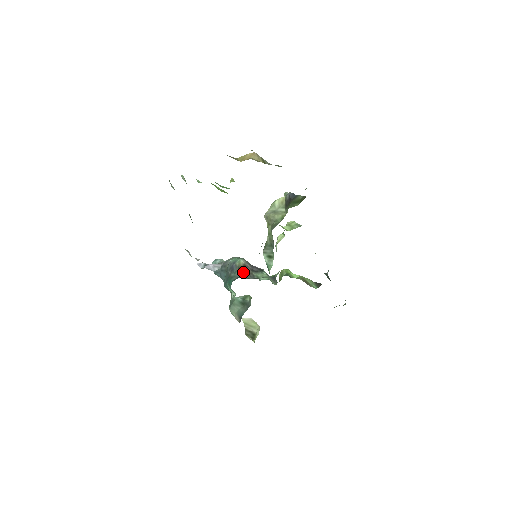
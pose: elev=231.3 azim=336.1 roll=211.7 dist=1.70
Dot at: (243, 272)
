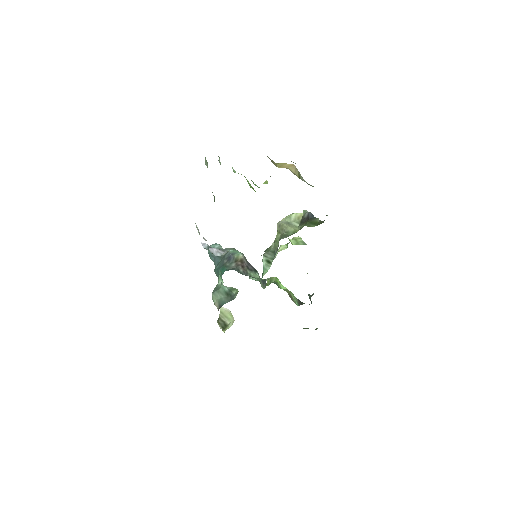
Dot at: (239, 266)
